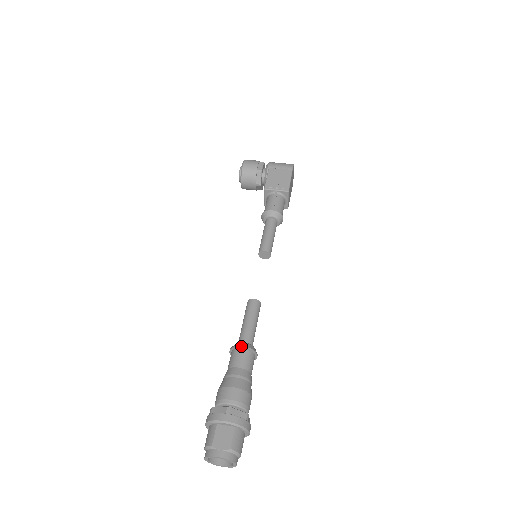
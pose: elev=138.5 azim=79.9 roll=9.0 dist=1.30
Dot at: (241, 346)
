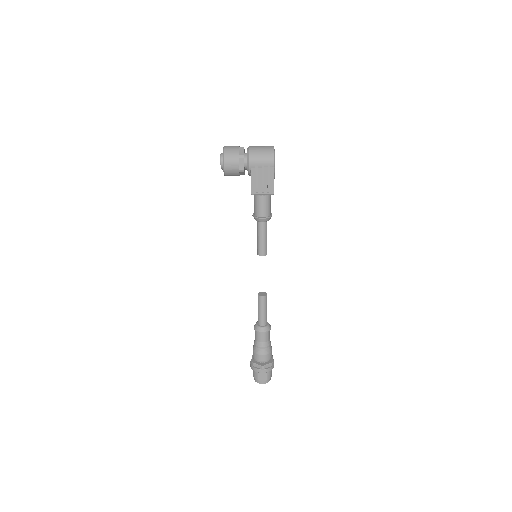
Dot at: (261, 332)
